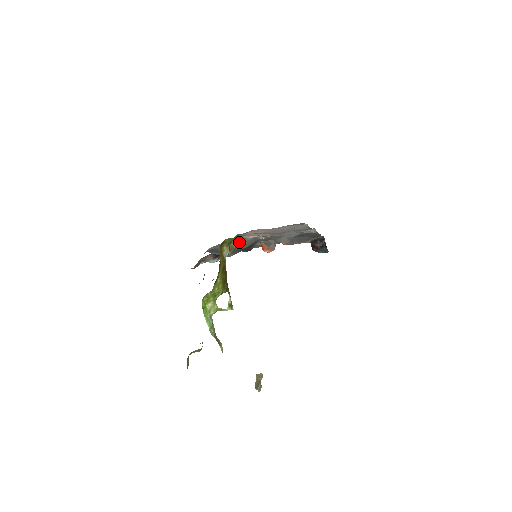
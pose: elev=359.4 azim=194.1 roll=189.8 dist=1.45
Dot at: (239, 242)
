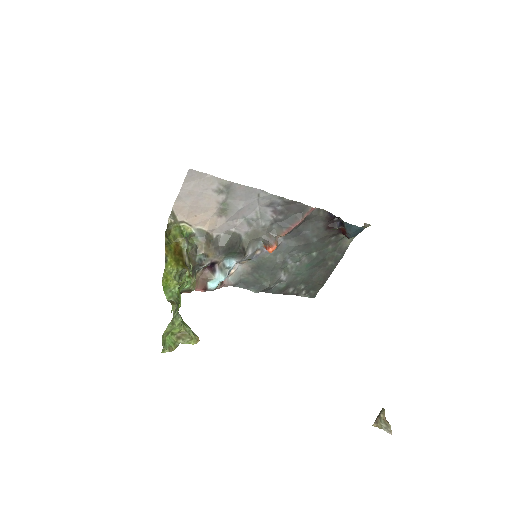
Dot at: (204, 238)
